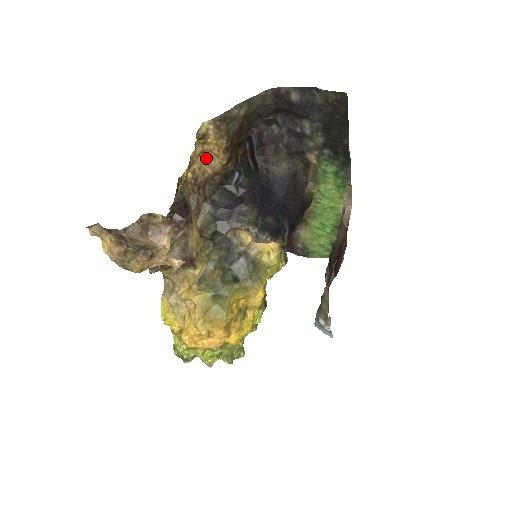
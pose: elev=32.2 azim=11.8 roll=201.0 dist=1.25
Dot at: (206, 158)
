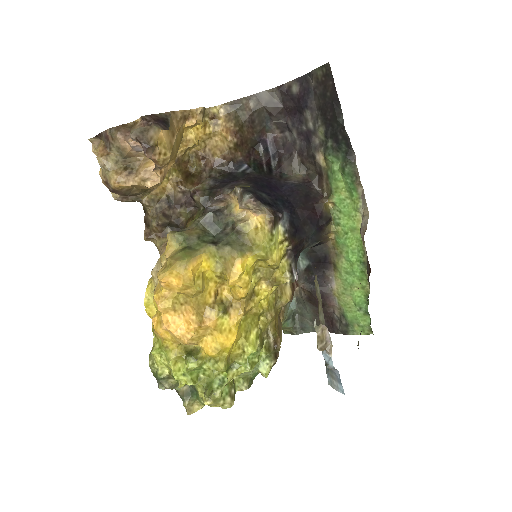
Dot at: (217, 142)
